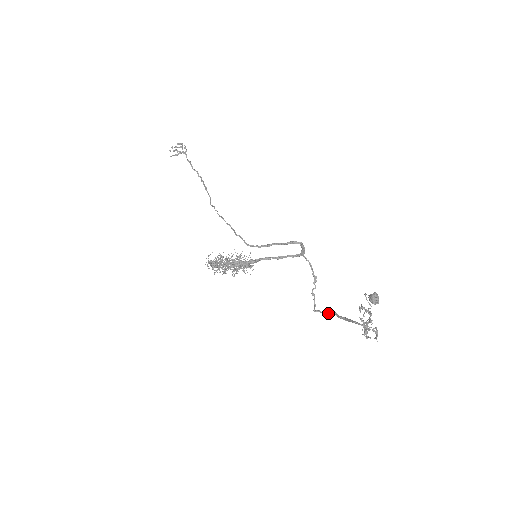
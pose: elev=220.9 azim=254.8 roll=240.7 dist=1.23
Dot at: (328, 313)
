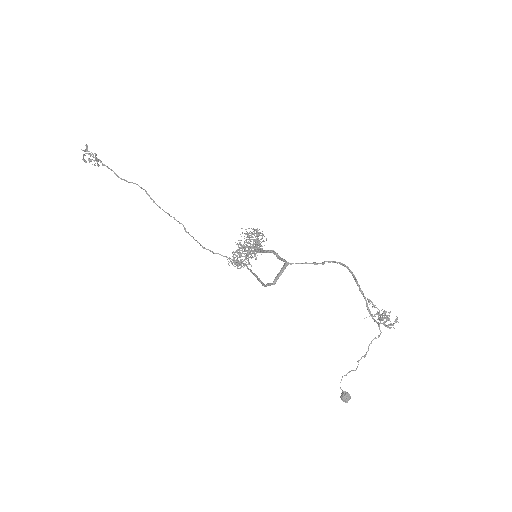
Dot at: occluded
